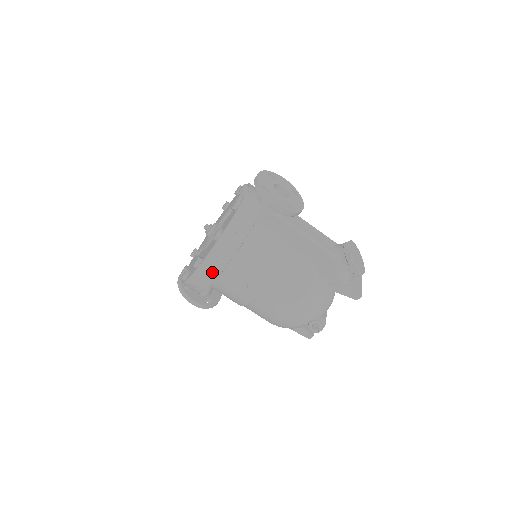
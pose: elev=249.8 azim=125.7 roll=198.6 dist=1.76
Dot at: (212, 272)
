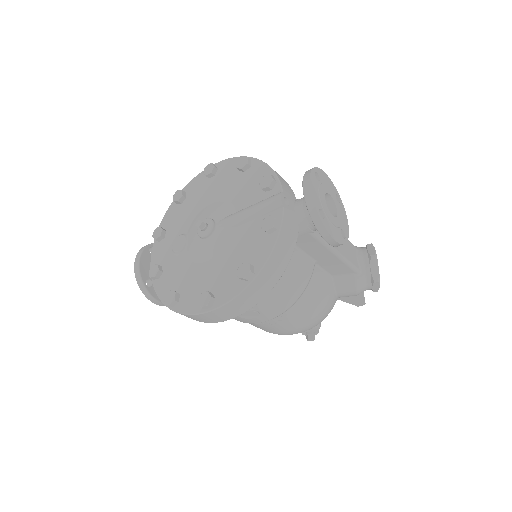
Dot at: (227, 315)
